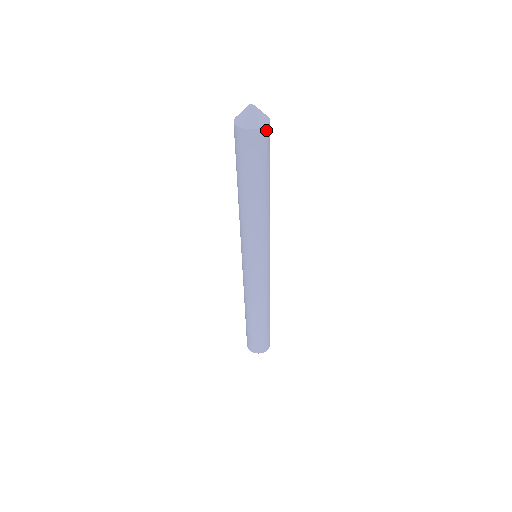
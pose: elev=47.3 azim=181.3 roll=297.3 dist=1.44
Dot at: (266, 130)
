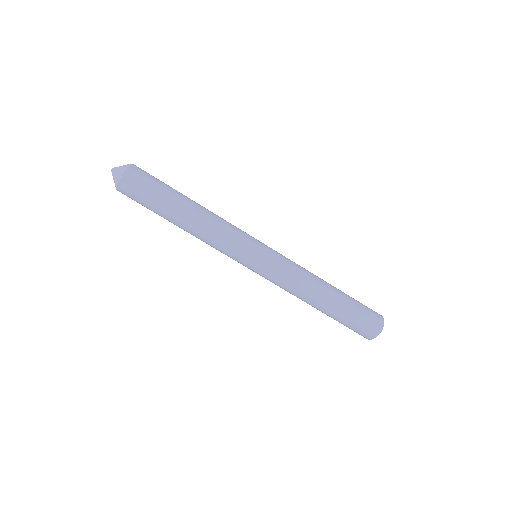
Dot at: (124, 183)
